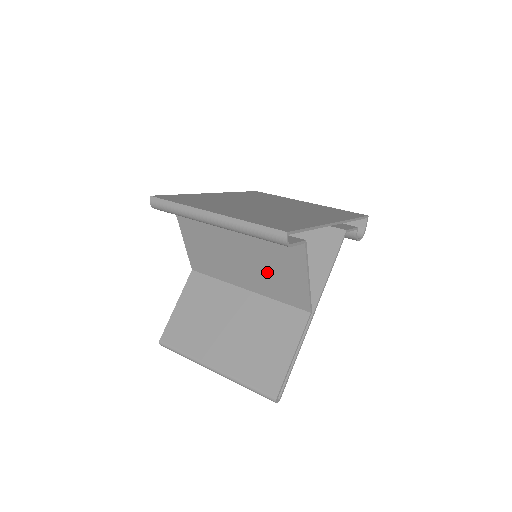
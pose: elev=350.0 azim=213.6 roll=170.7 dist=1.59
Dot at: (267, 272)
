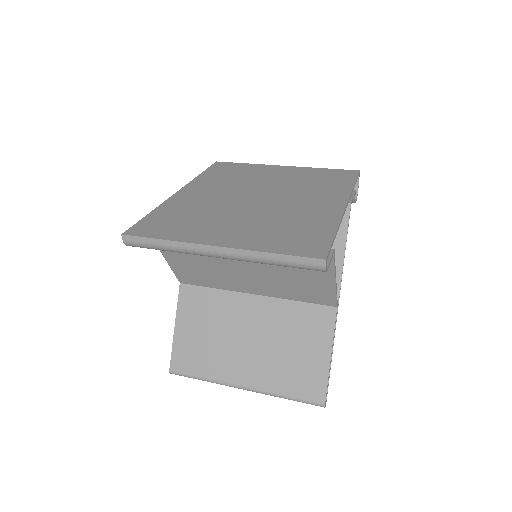
Dot at: (282, 279)
